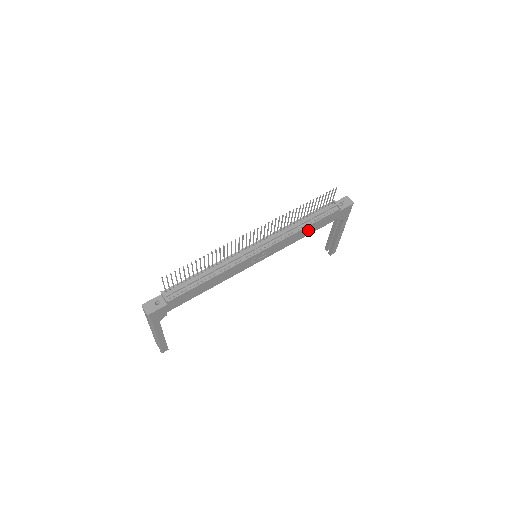
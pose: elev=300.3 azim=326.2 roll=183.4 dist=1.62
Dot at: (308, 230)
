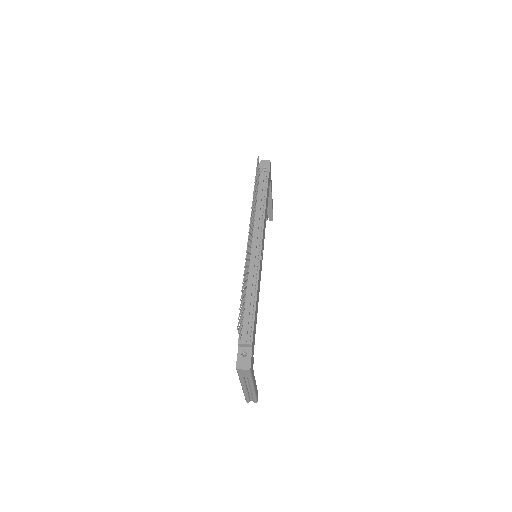
Dot at: (266, 205)
